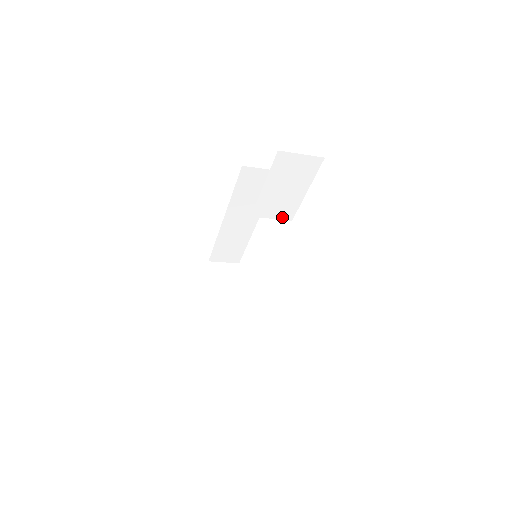
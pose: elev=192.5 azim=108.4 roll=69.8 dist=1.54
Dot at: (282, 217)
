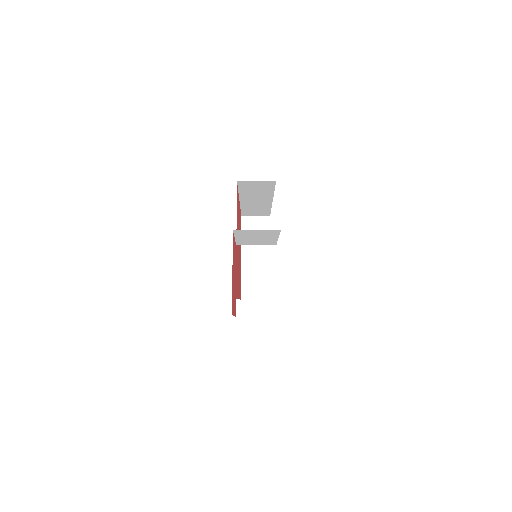
Dot at: (265, 244)
